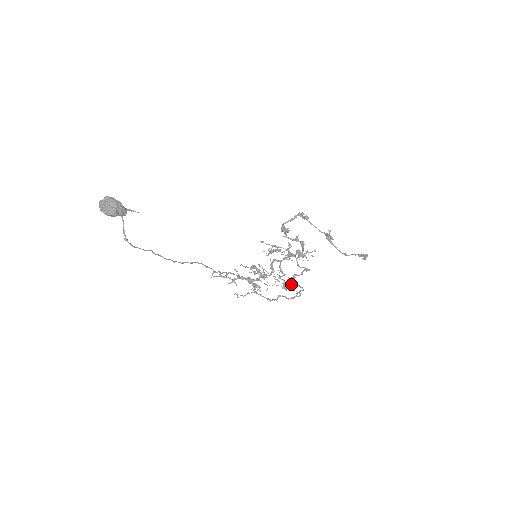
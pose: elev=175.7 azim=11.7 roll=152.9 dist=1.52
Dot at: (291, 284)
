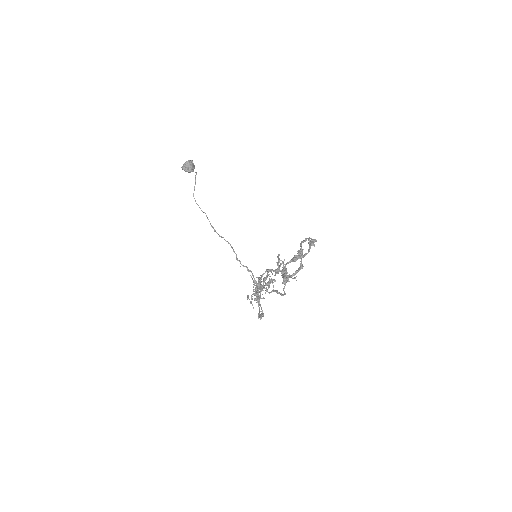
Dot at: (262, 298)
